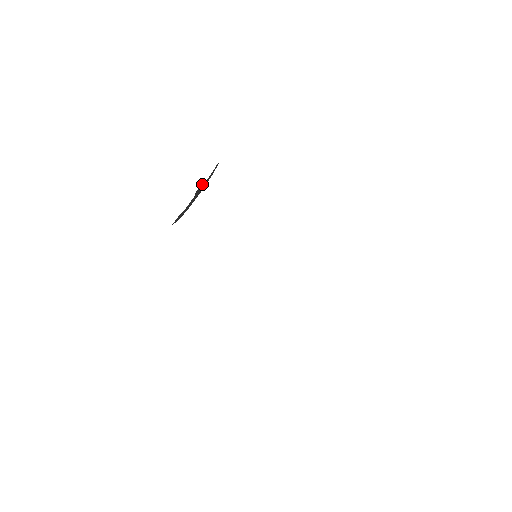
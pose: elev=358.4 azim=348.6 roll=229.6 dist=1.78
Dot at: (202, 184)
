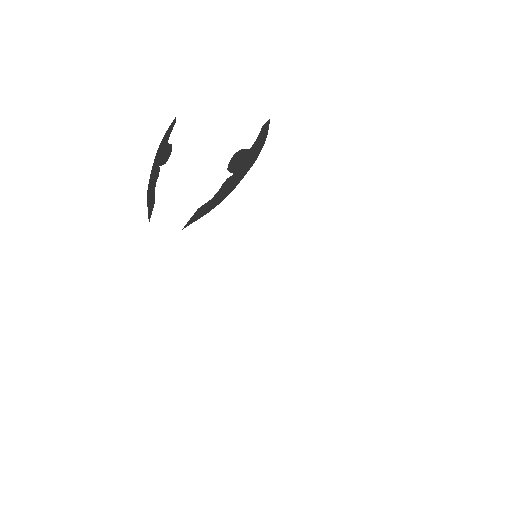
Dot at: (241, 154)
